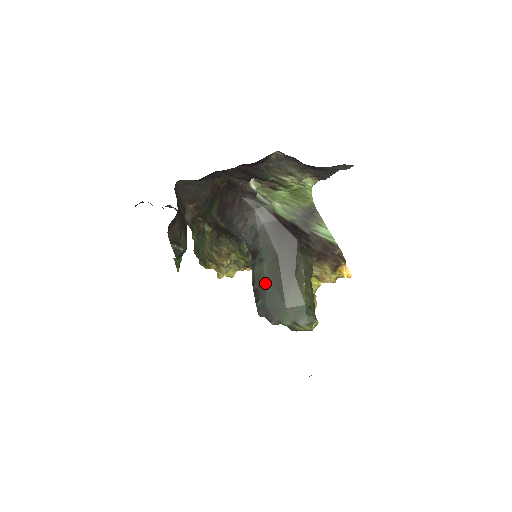
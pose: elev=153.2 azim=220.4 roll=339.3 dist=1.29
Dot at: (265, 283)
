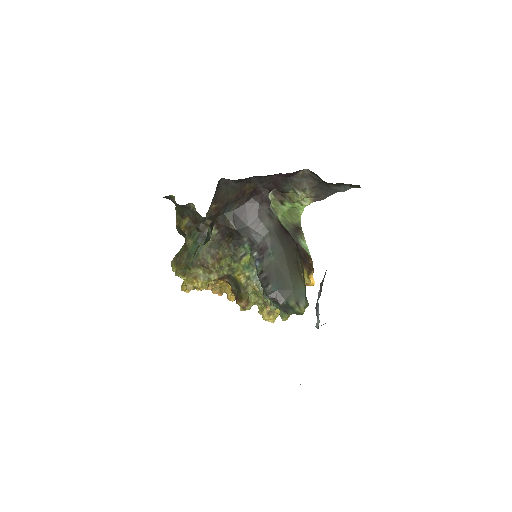
Dot at: (275, 271)
